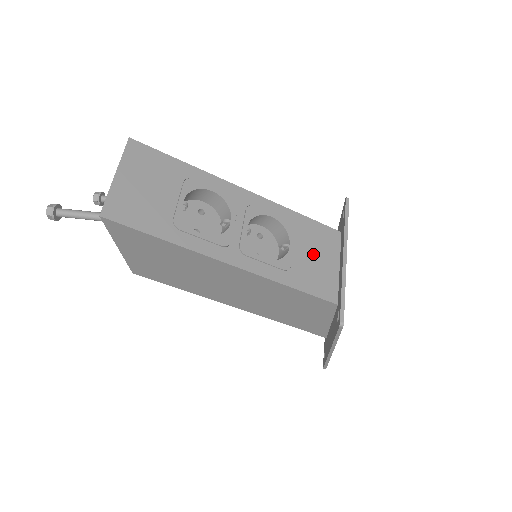
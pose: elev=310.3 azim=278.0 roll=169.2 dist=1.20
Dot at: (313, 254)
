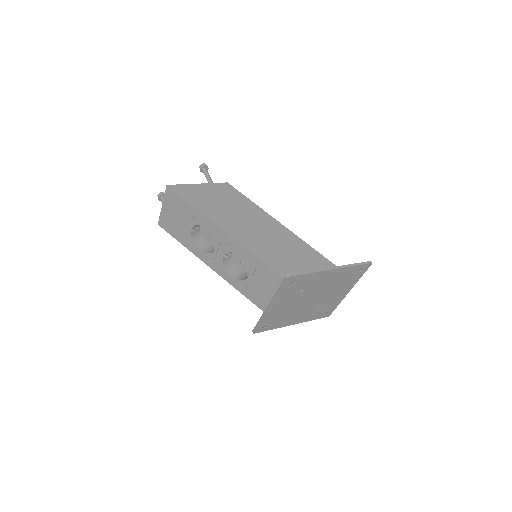
Dot at: (264, 287)
